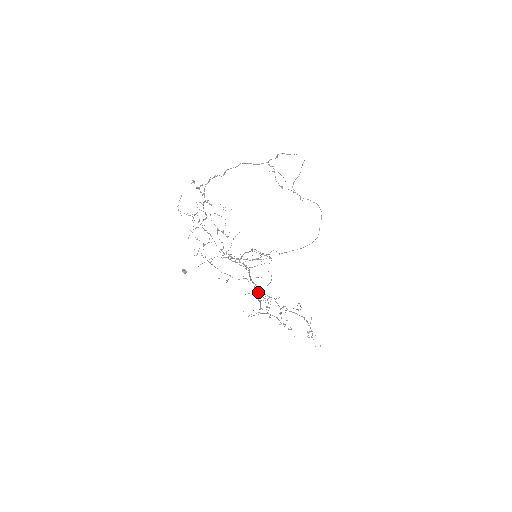
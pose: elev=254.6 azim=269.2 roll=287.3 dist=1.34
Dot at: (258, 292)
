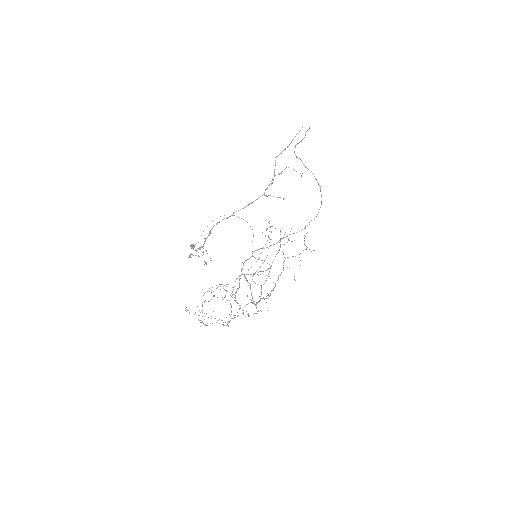
Dot at: (259, 301)
